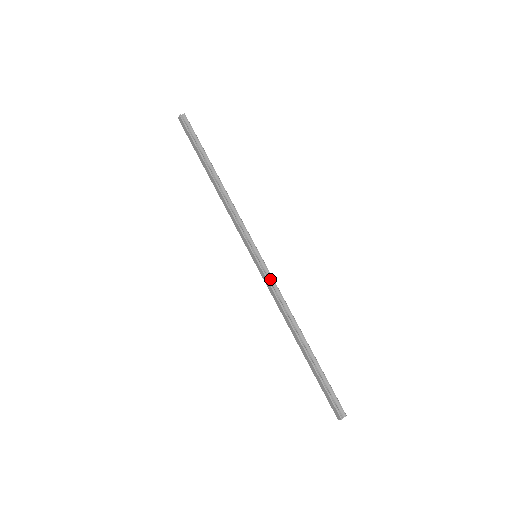
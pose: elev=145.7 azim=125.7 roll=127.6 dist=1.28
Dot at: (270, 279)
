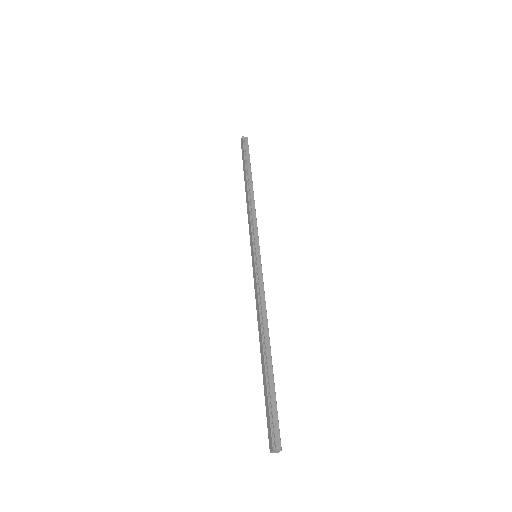
Dot at: (260, 278)
